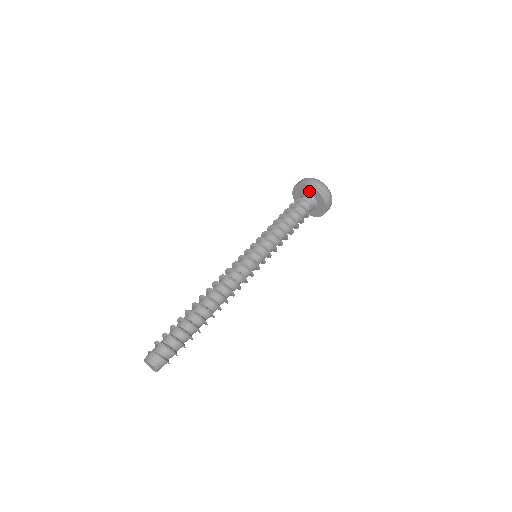
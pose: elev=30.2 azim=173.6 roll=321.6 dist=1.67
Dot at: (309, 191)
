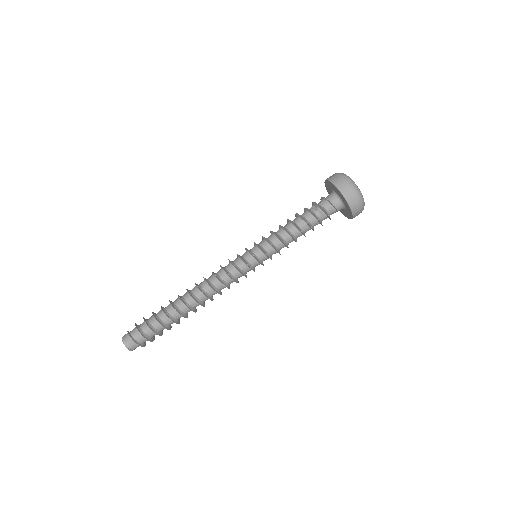
Dot at: (338, 193)
